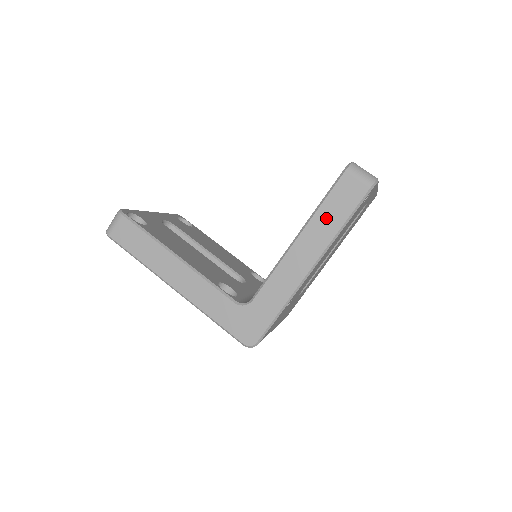
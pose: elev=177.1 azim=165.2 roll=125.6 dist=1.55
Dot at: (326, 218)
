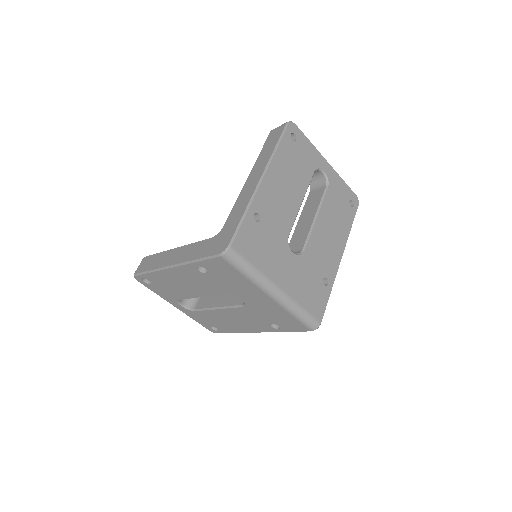
Dot at: (264, 154)
